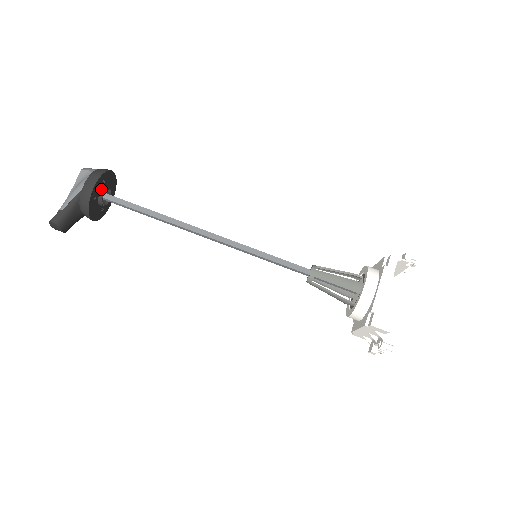
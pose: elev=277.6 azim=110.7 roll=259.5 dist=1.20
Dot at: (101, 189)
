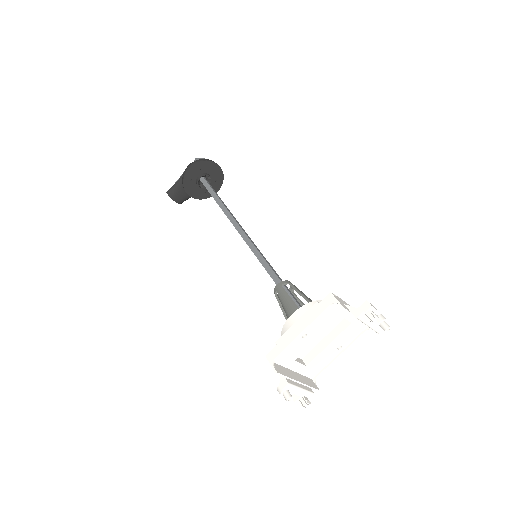
Dot at: (199, 174)
